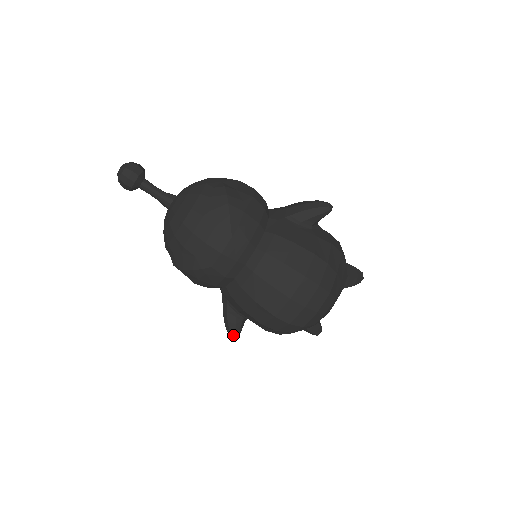
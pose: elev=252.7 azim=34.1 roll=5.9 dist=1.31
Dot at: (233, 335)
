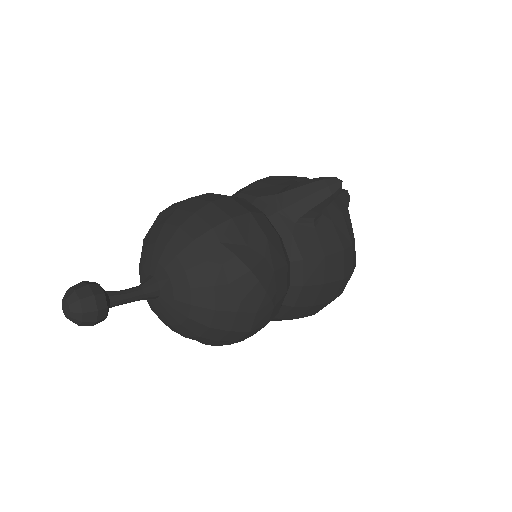
Dot at: occluded
